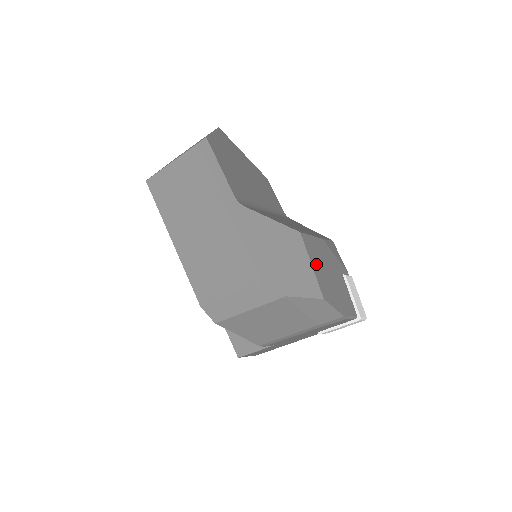
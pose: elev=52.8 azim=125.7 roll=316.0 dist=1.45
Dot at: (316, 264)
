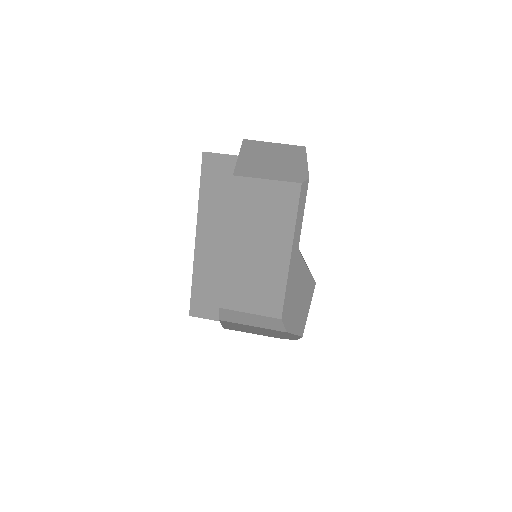
Dot at: occluded
